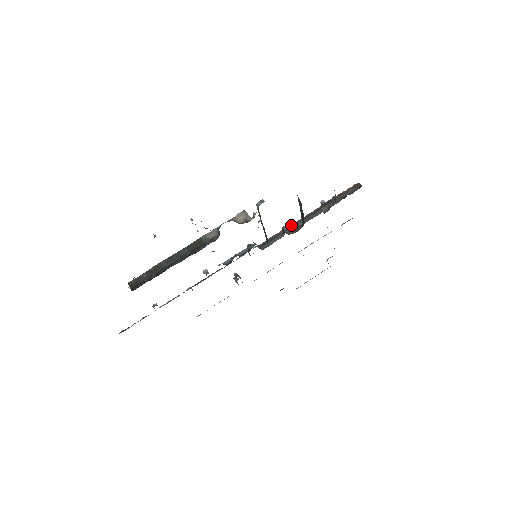
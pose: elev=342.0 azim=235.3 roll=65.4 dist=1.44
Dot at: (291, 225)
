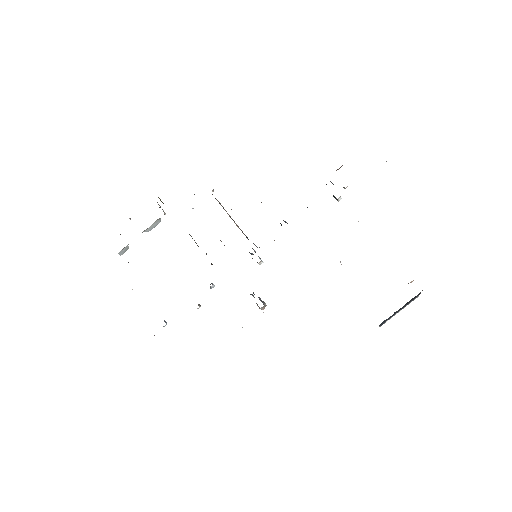
Dot at: occluded
